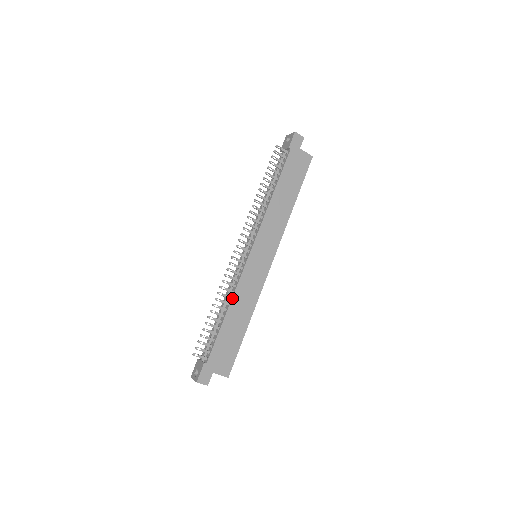
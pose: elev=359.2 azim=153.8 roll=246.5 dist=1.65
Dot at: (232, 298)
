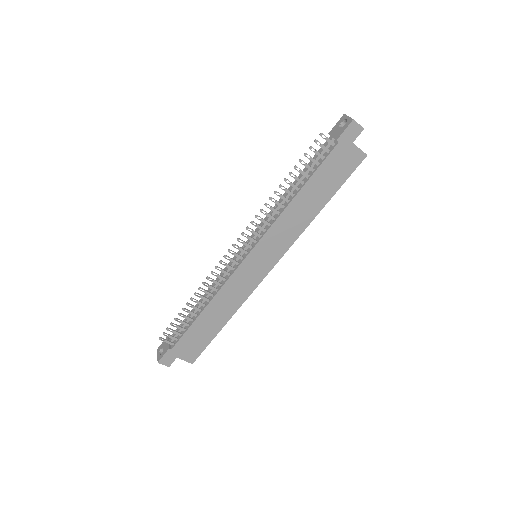
Dot at: (214, 297)
